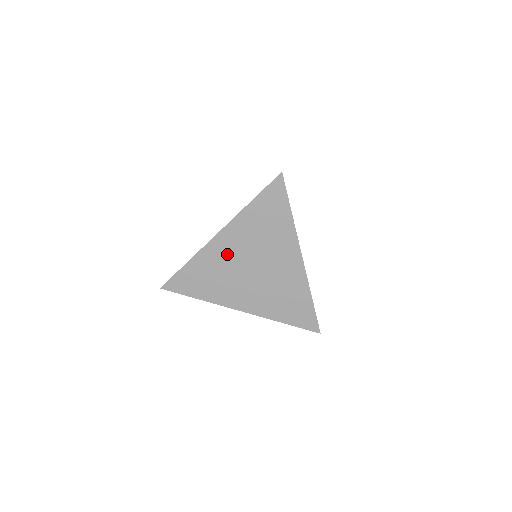
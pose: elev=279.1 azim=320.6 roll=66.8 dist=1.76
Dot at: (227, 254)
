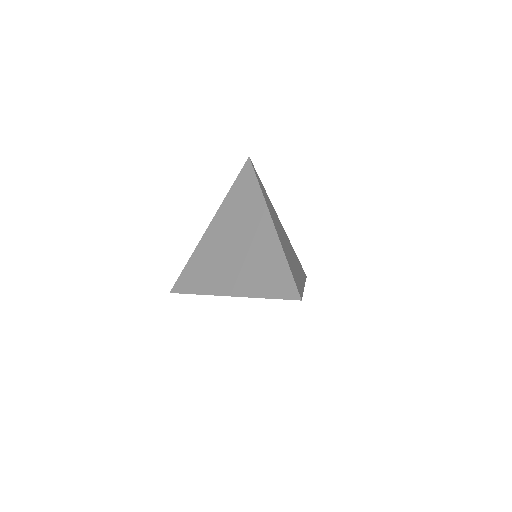
Dot at: (215, 242)
